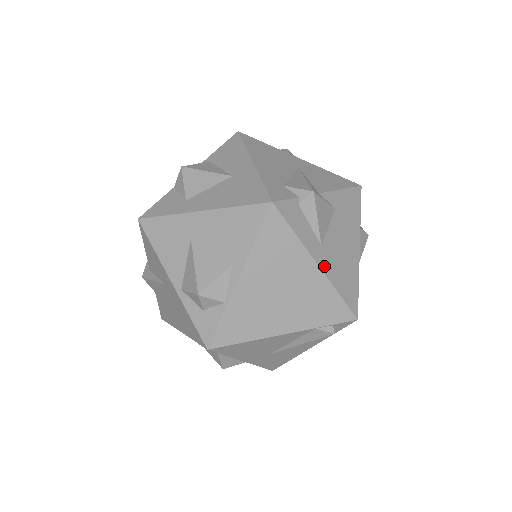
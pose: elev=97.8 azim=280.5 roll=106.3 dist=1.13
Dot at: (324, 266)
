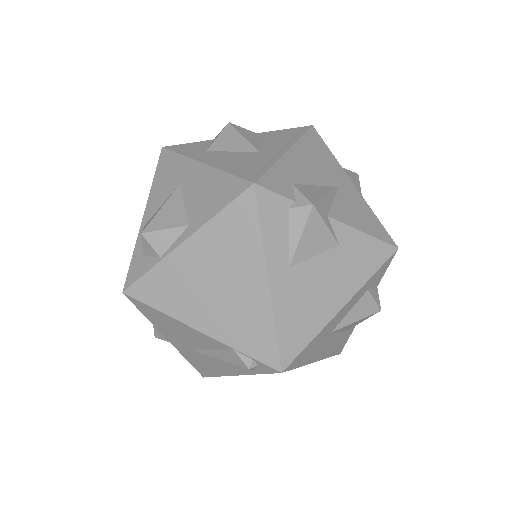
Dot at: (276, 289)
